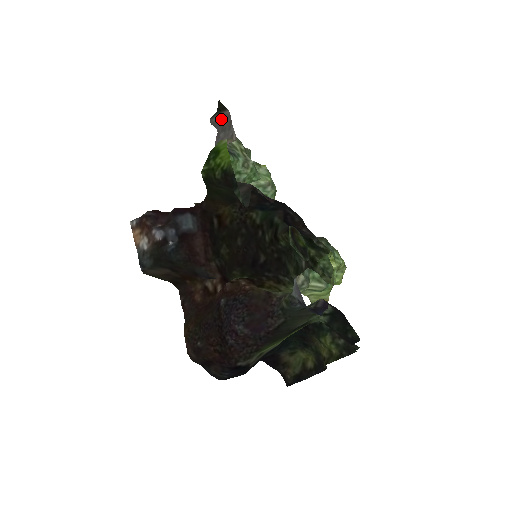
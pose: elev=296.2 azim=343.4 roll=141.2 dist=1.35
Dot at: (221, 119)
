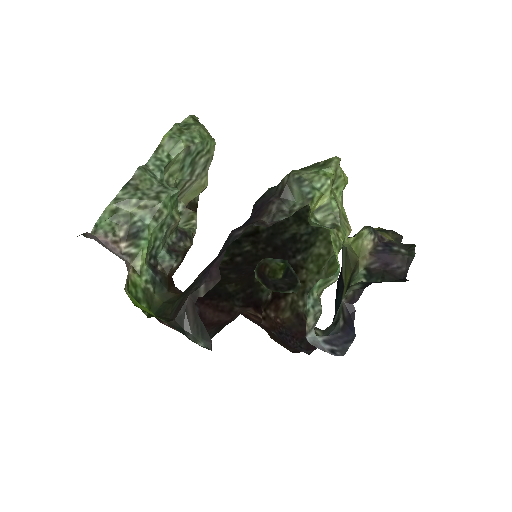
Dot at: occluded
